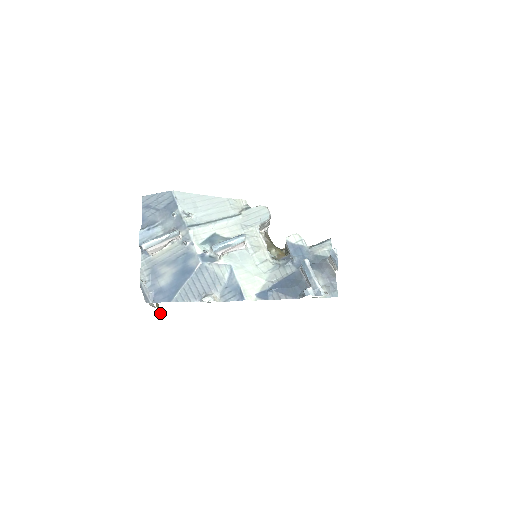
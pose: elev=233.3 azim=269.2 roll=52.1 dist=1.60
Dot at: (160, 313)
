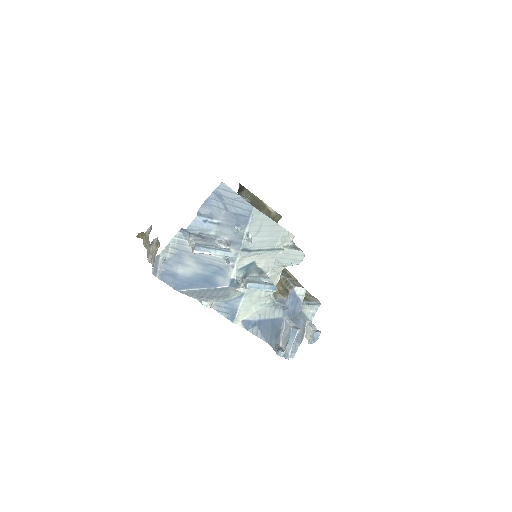
Dot at: (139, 236)
